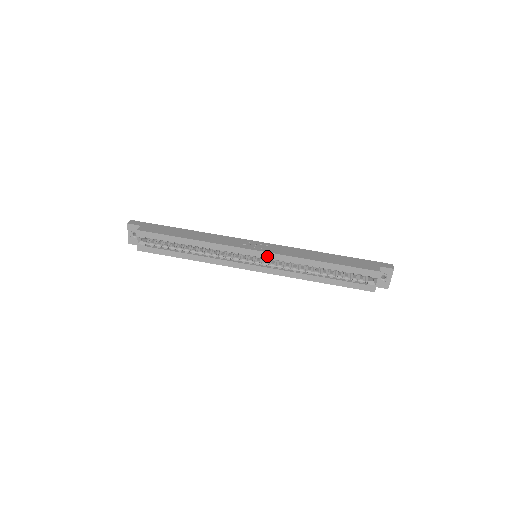
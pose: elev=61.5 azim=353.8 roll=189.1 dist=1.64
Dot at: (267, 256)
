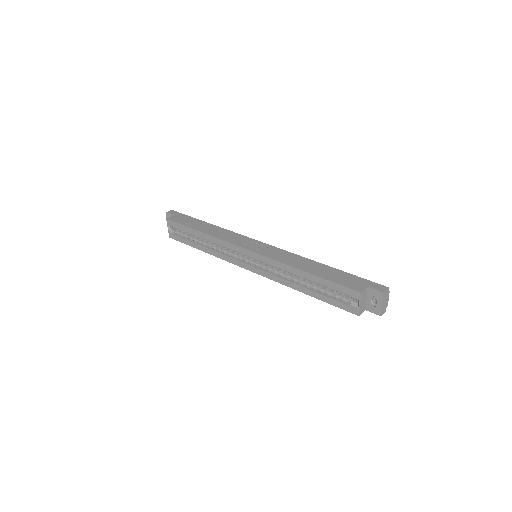
Dot at: (257, 257)
